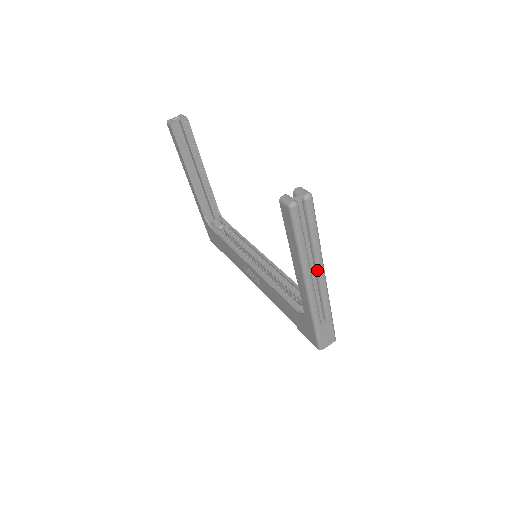
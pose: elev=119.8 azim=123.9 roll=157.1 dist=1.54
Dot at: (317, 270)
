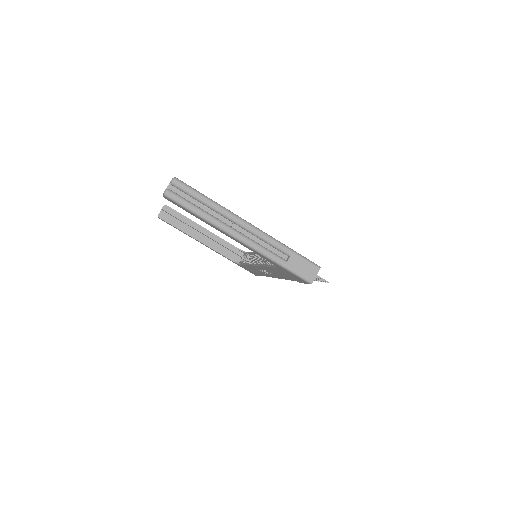
Dot at: (236, 223)
